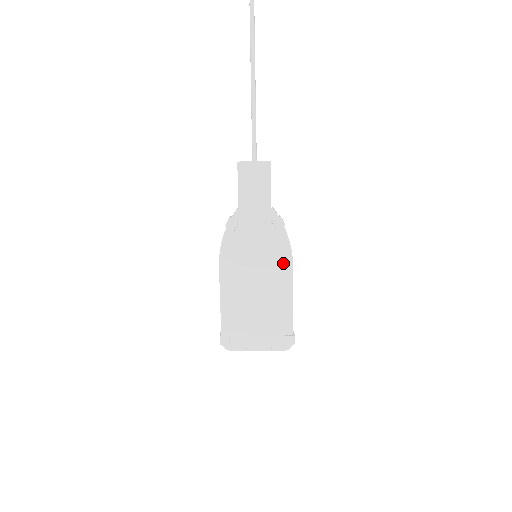
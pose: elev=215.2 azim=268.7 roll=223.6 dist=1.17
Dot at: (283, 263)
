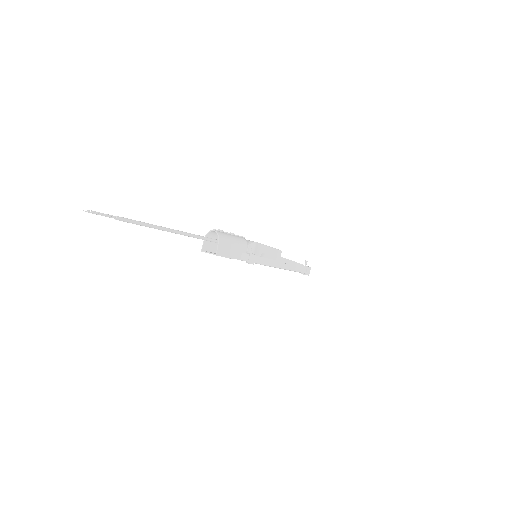
Dot at: occluded
